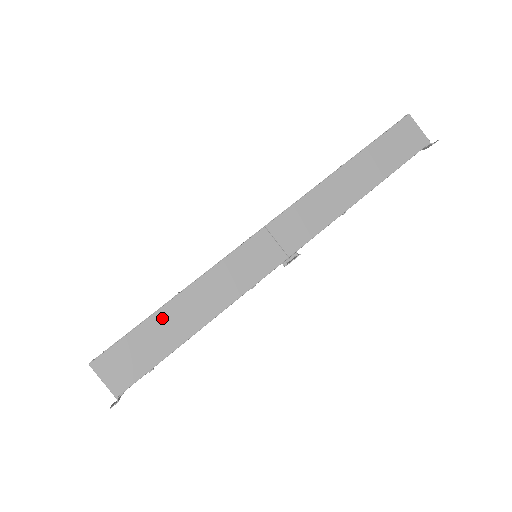
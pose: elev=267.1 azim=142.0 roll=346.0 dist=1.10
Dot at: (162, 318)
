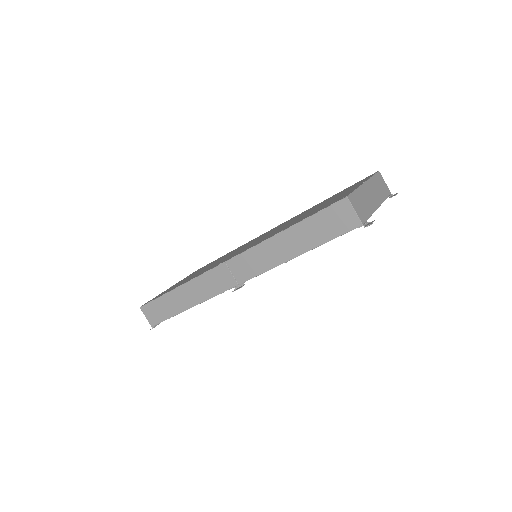
Dot at: (170, 297)
